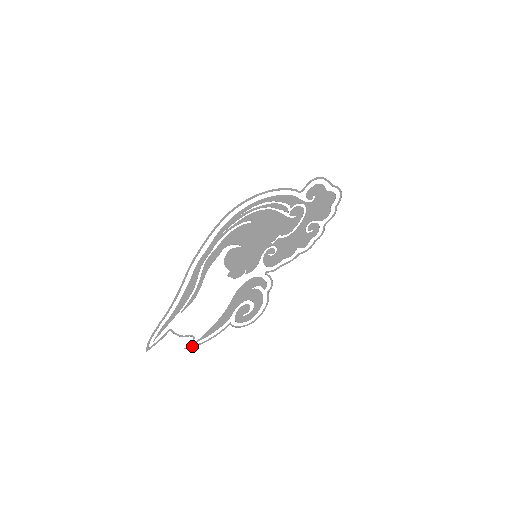
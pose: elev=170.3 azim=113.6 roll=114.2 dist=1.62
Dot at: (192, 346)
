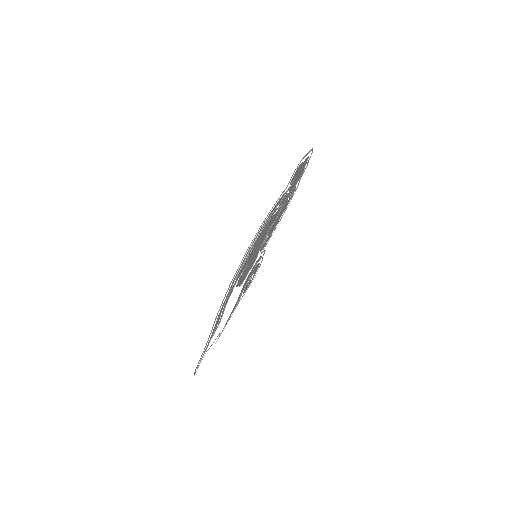
Dot at: (219, 336)
